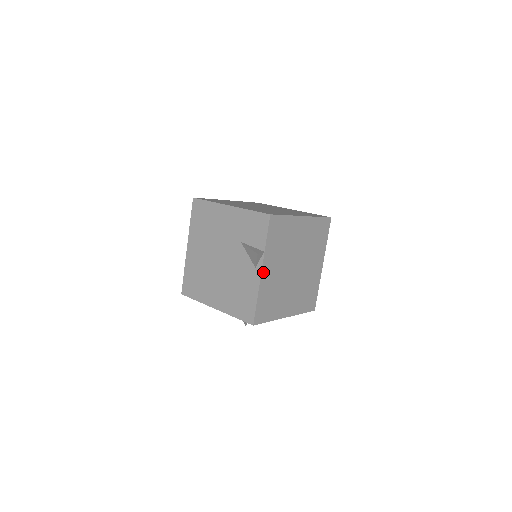
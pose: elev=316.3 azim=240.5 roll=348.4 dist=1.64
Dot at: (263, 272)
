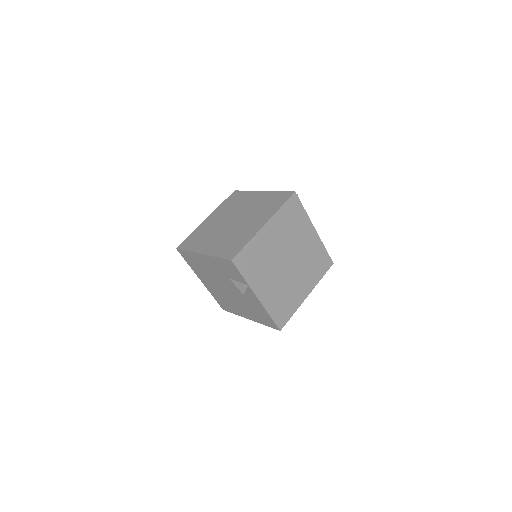
Dot at: (259, 297)
